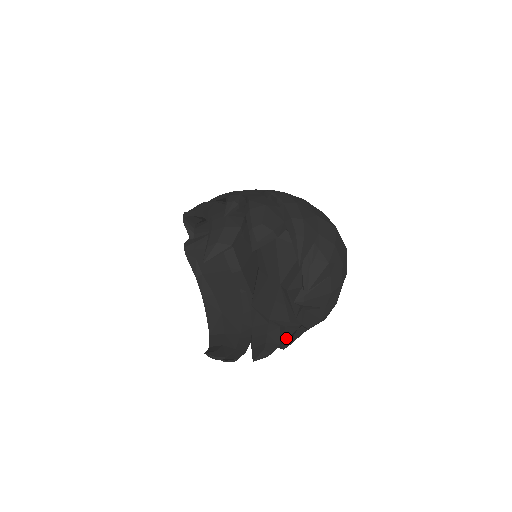
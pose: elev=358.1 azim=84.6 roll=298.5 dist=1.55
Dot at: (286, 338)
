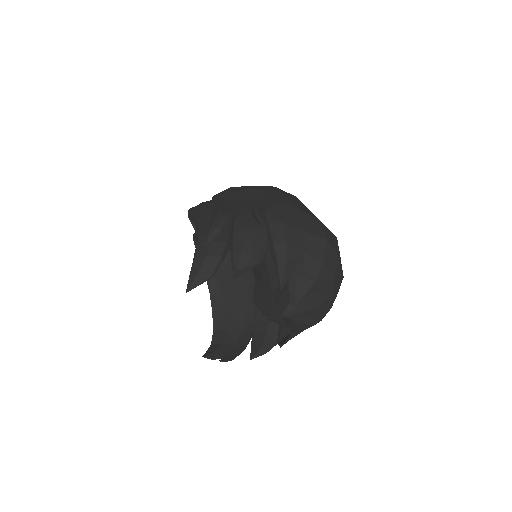
Dot at: (282, 338)
